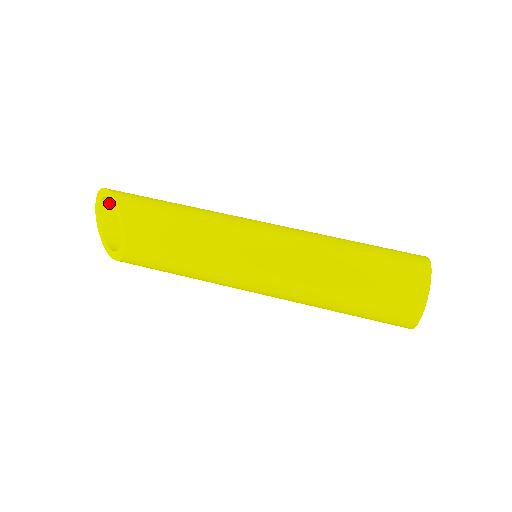
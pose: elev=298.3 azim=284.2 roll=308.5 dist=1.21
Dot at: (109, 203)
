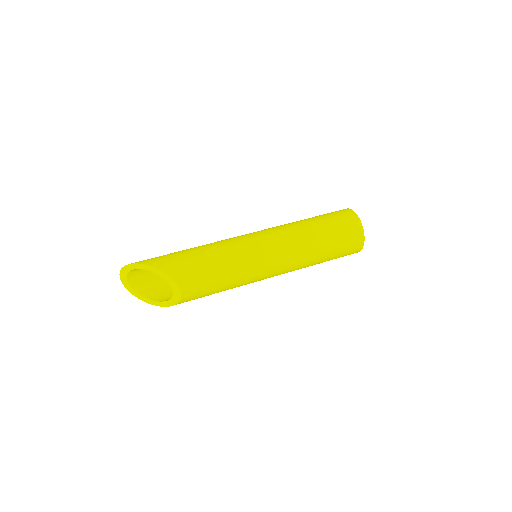
Dot at: (136, 271)
